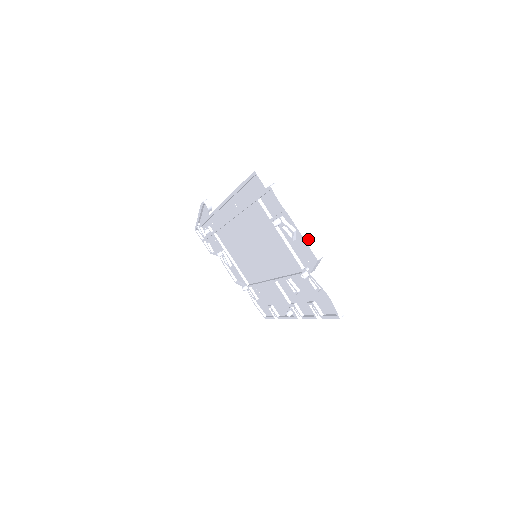
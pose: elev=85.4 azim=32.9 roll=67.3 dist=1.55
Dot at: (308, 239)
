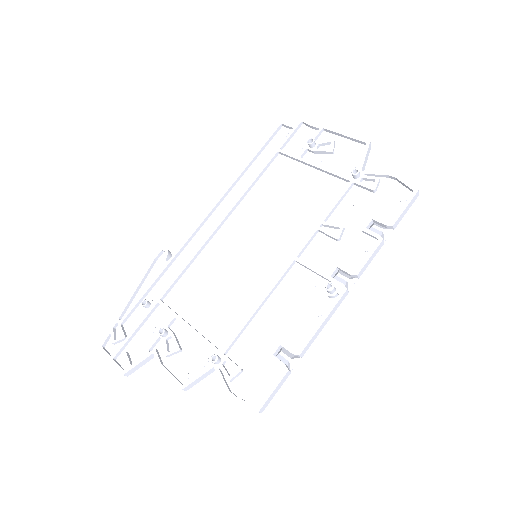
Dot at: (351, 137)
